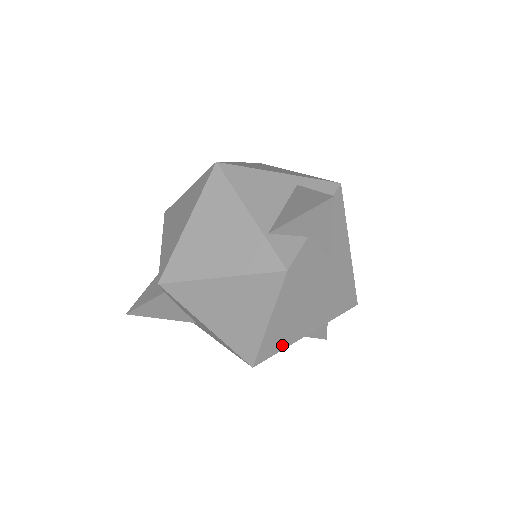
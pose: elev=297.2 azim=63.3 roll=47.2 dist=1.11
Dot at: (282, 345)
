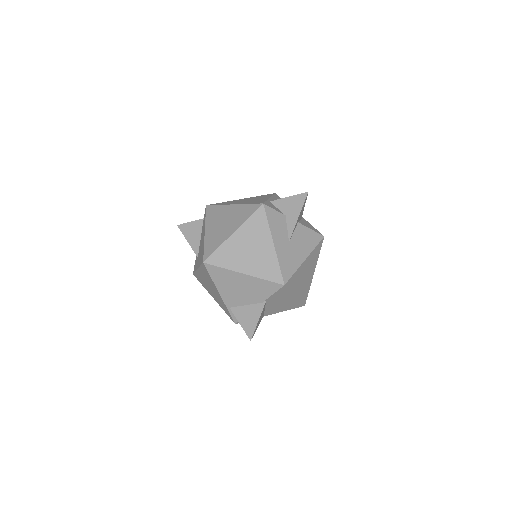
Dot at: (228, 264)
